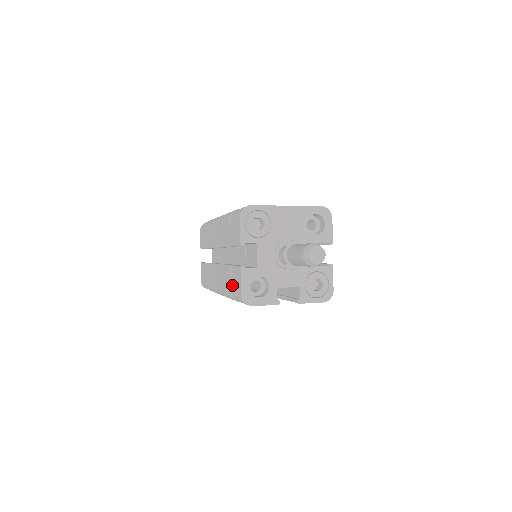
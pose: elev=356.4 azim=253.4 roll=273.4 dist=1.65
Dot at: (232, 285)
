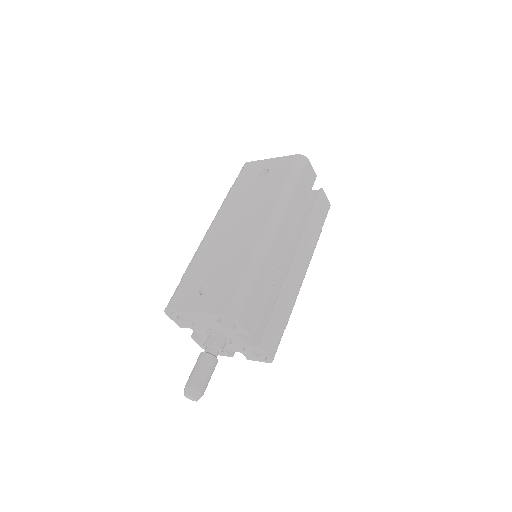
Dot at: occluded
